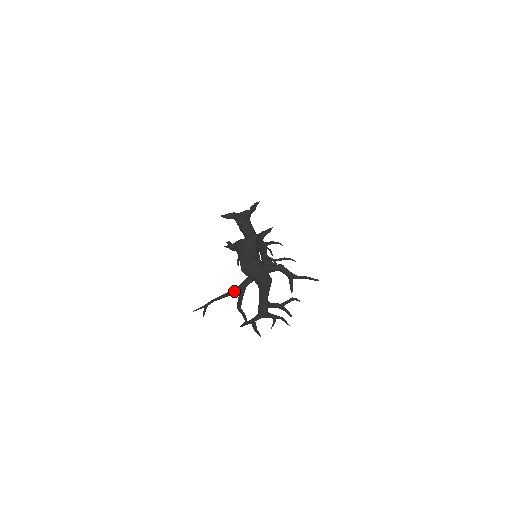
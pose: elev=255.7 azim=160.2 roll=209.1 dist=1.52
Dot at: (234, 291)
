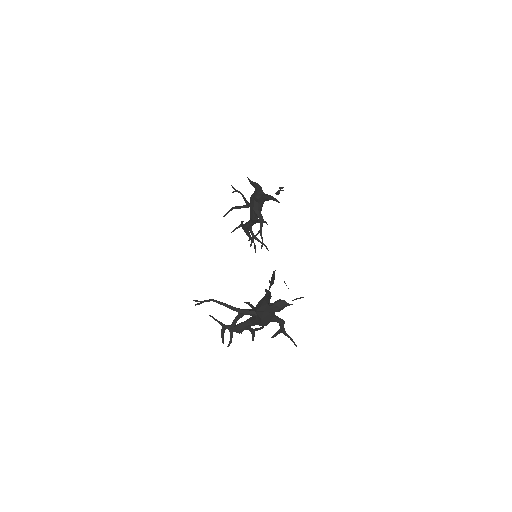
Dot at: occluded
